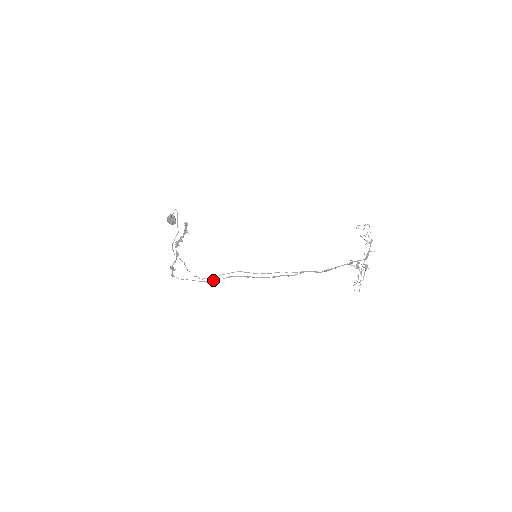
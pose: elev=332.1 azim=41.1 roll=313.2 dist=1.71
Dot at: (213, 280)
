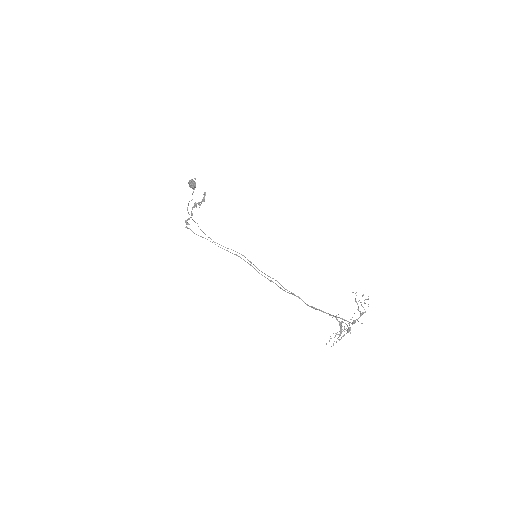
Dot at: (224, 249)
